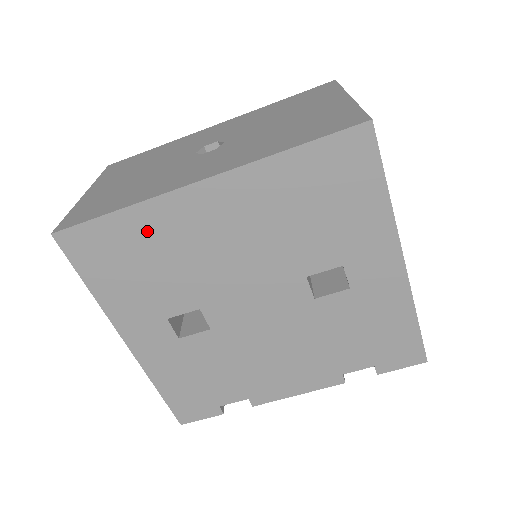
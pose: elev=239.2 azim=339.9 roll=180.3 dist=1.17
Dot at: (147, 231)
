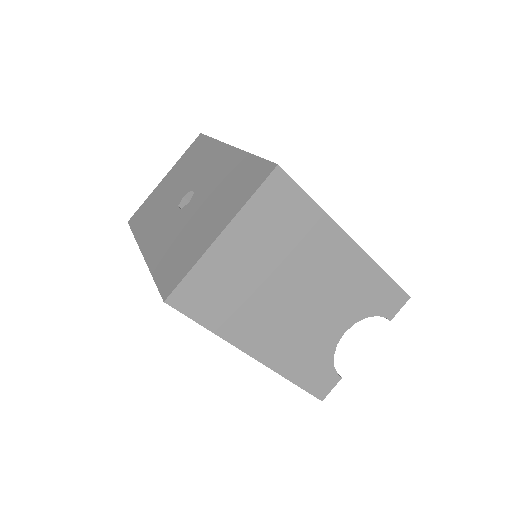
Dot at: occluded
